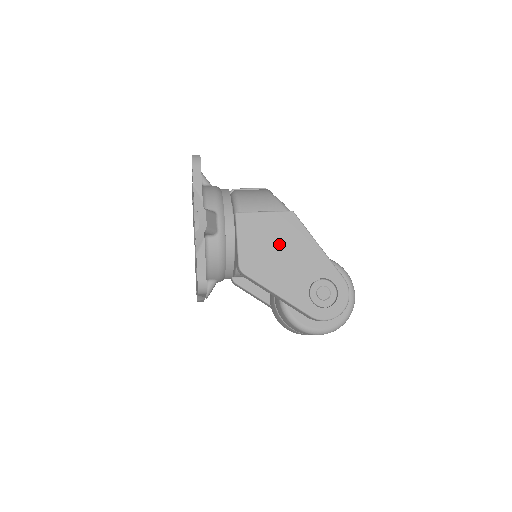
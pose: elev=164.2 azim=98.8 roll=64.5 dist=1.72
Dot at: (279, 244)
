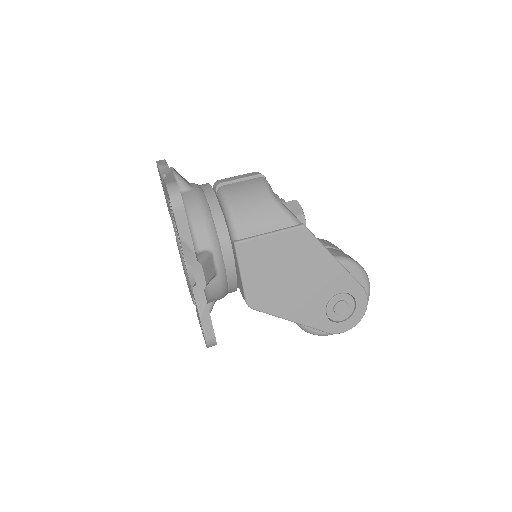
Dot at: (290, 268)
